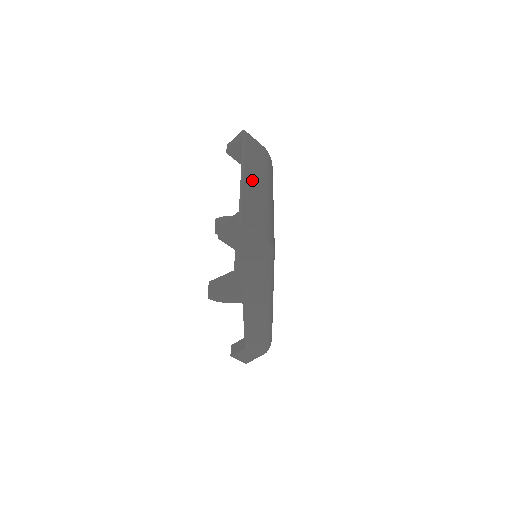
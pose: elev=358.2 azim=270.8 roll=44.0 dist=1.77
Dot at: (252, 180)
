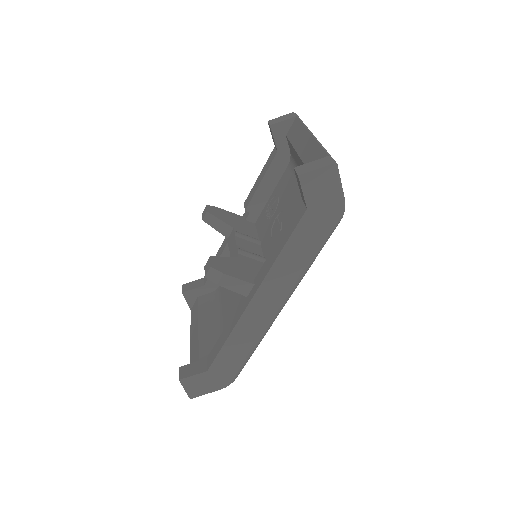
Dot at: occluded
